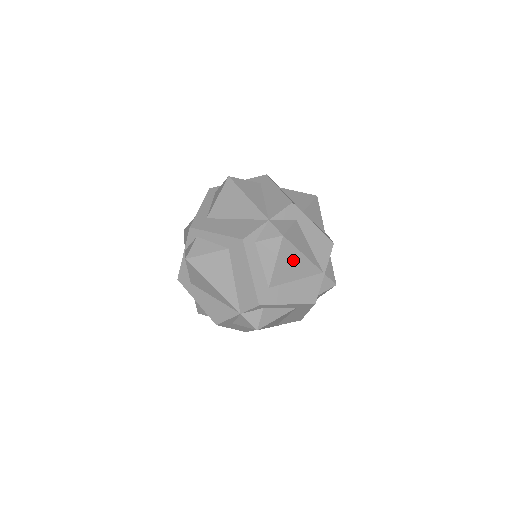
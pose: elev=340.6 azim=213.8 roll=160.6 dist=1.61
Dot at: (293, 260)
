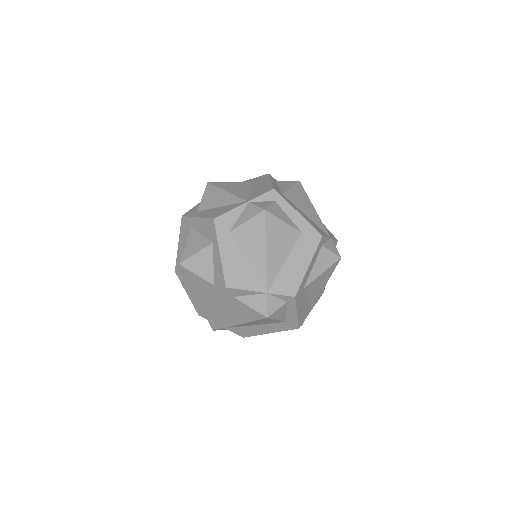
Dot at: (323, 281)
